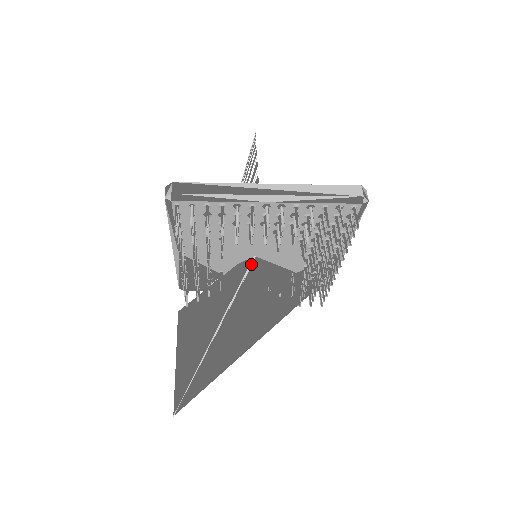
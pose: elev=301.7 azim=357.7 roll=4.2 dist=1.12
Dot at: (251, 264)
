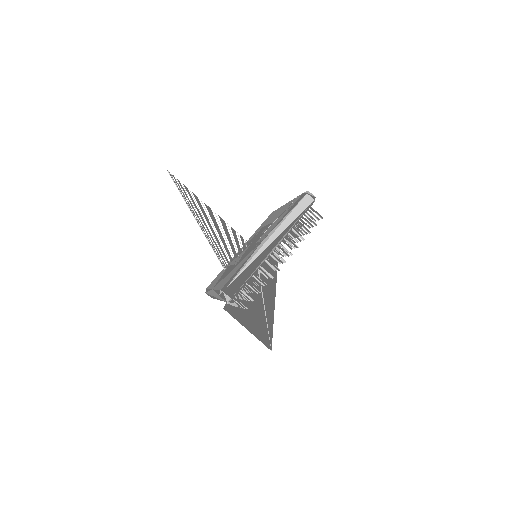
Dot at: occluded
